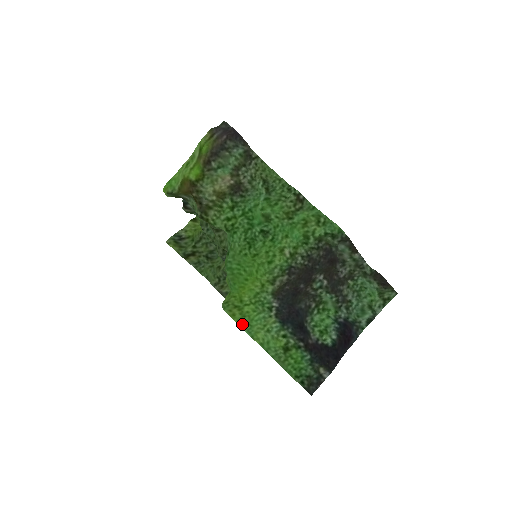
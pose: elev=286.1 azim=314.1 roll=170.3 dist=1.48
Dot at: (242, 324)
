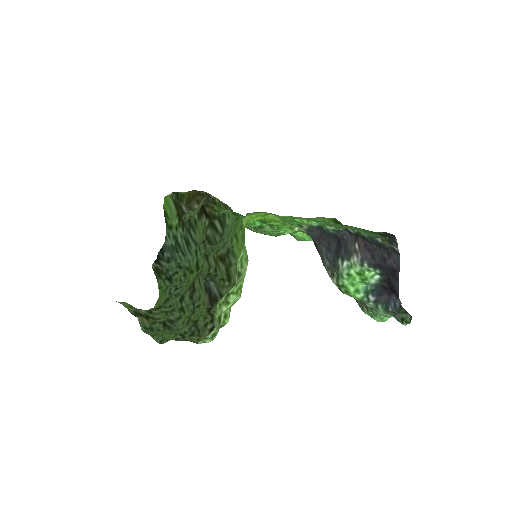
Dot at: occluded
